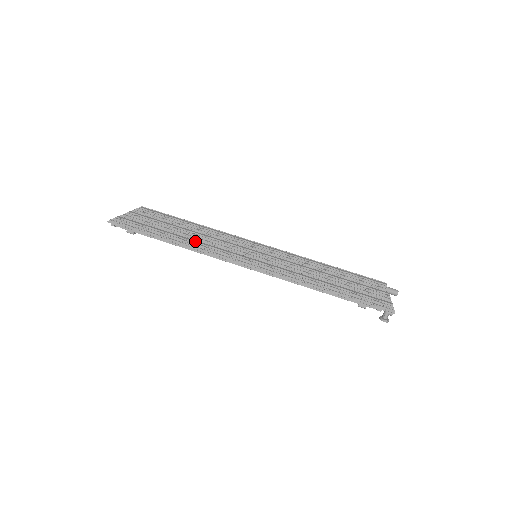
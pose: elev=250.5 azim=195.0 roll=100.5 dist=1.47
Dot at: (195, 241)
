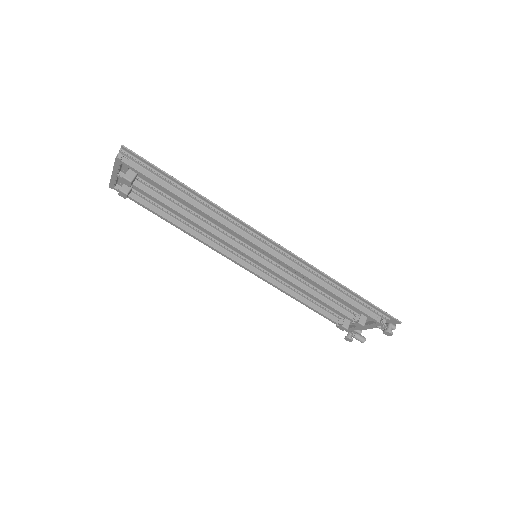
Dot at: occluded
